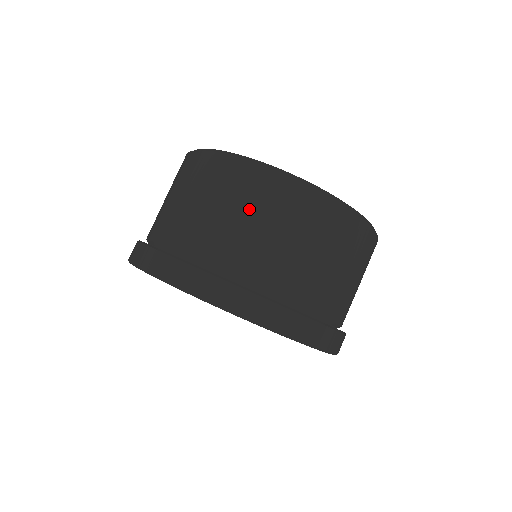
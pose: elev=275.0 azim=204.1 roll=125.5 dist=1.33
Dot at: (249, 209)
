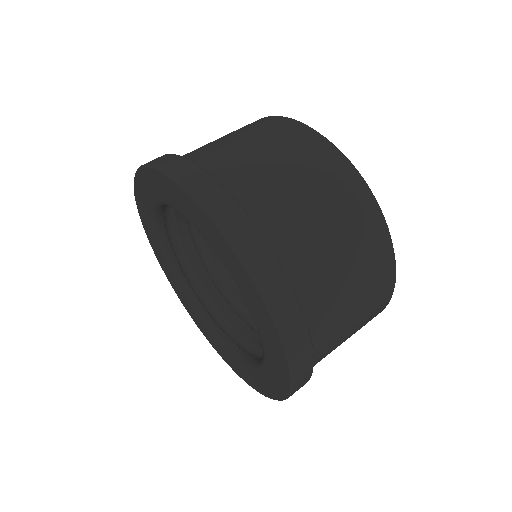
Dot at: (268, 142)
